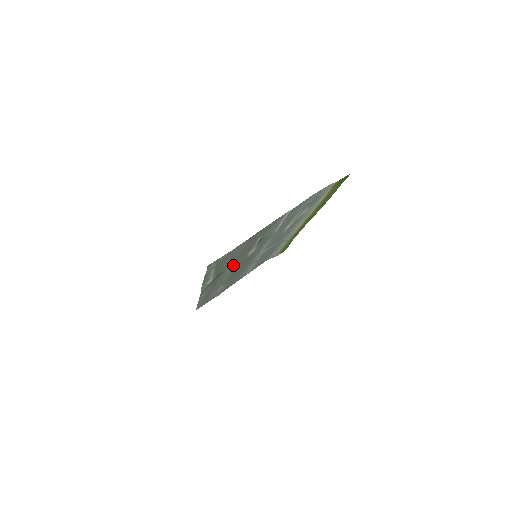
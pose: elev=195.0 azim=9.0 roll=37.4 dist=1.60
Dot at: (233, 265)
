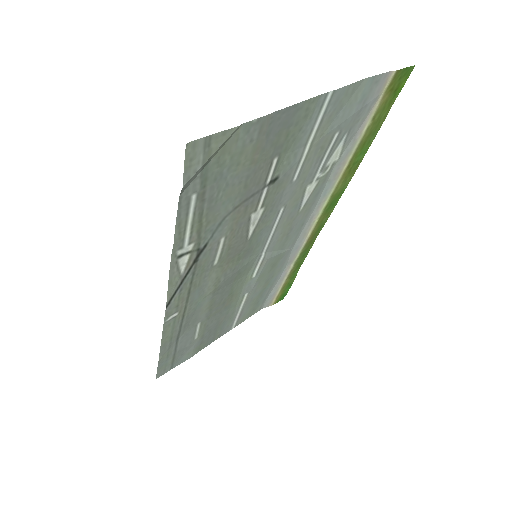
Dot at: (224, 240)
